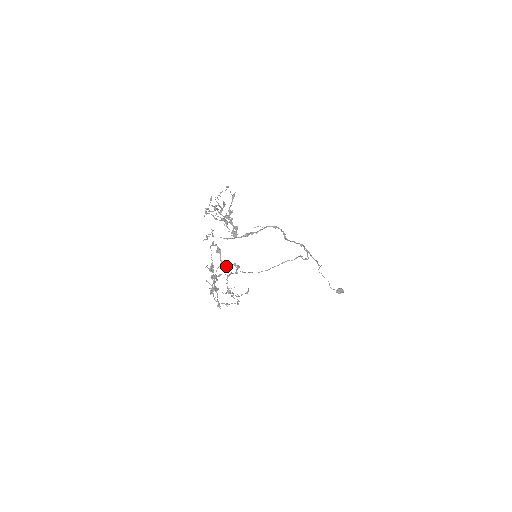
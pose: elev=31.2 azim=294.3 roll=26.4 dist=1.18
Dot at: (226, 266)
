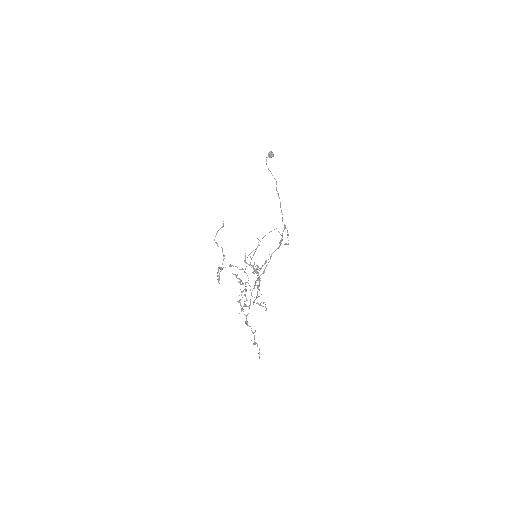
Dot at: occluded
